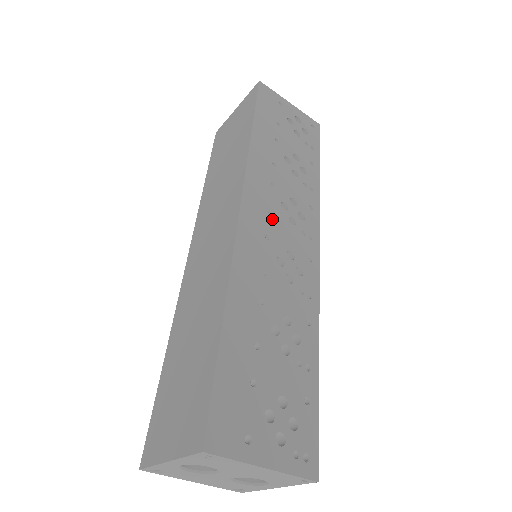
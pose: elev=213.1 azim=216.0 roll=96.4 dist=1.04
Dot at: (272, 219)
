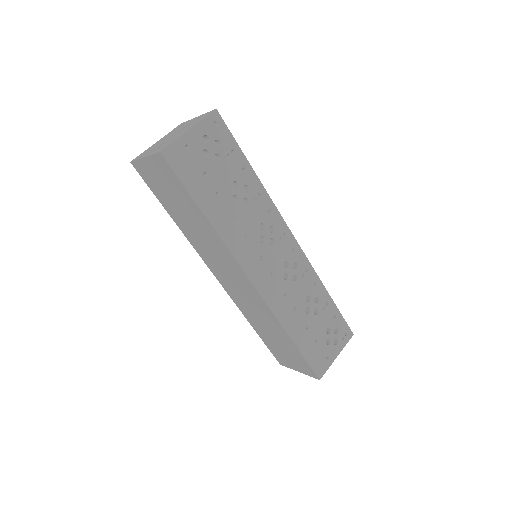
Dot at: (265, 260)
